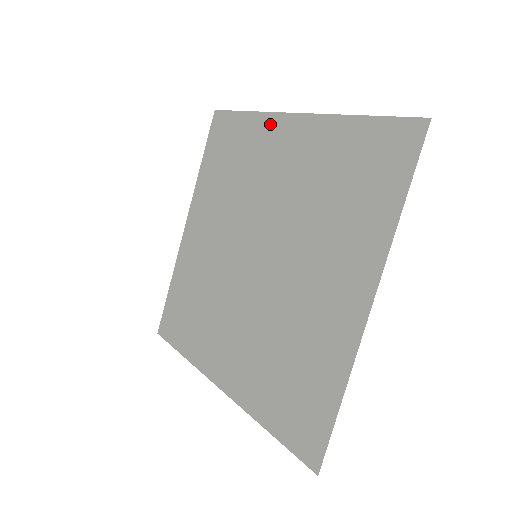
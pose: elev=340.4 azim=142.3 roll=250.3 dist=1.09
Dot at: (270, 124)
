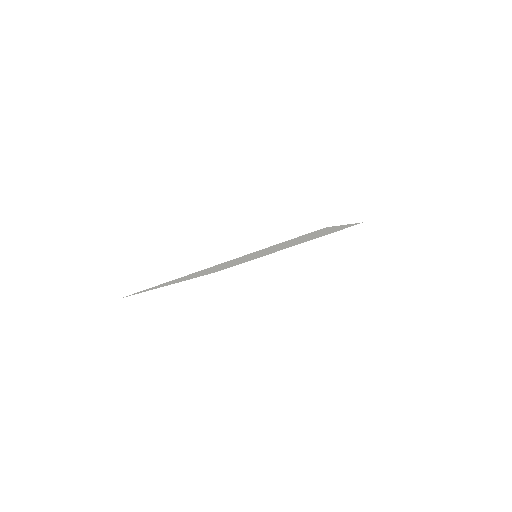
Dot at: occluded
